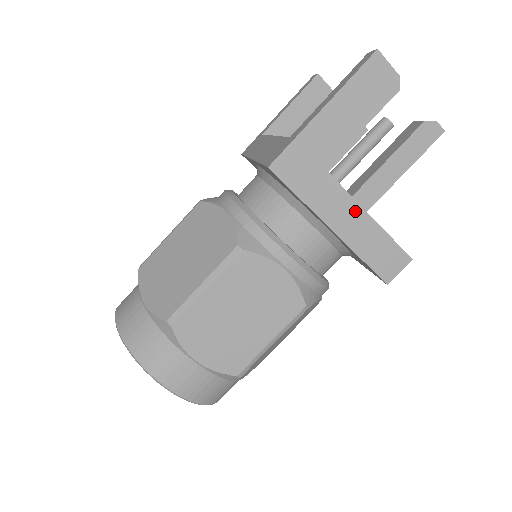
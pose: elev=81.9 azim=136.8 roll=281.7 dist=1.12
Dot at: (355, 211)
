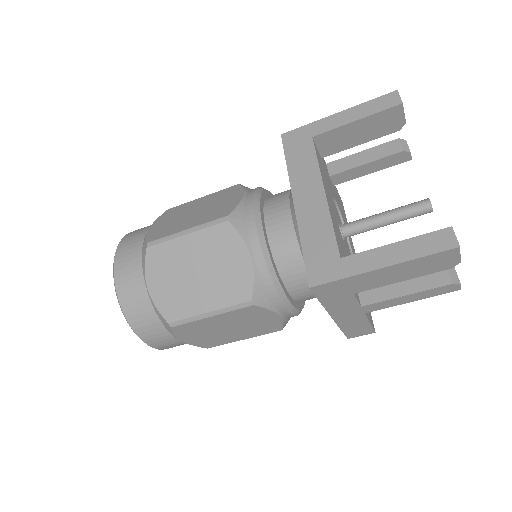
Dot at: (357, 312)
